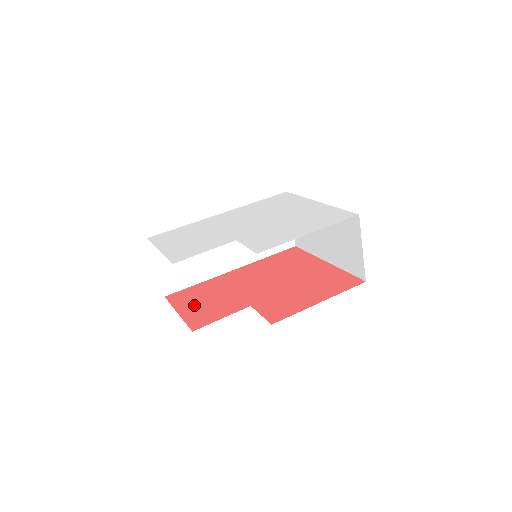
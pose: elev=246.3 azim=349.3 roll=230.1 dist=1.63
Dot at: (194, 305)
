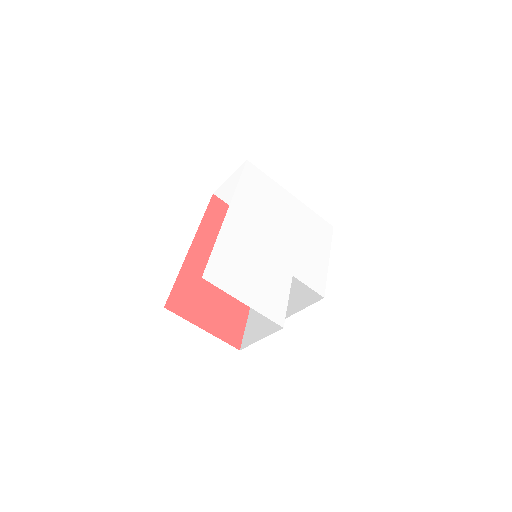
Dot at: (208, 314)
